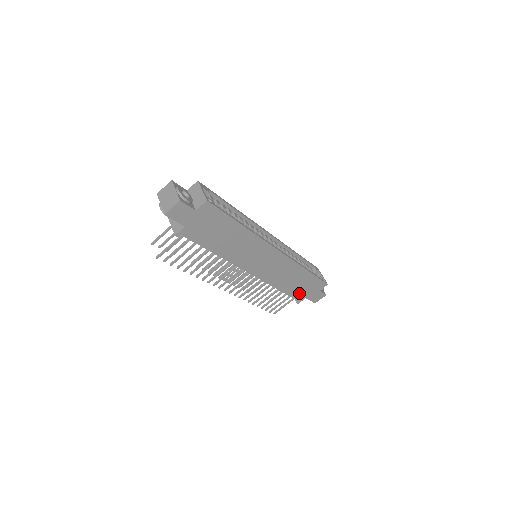
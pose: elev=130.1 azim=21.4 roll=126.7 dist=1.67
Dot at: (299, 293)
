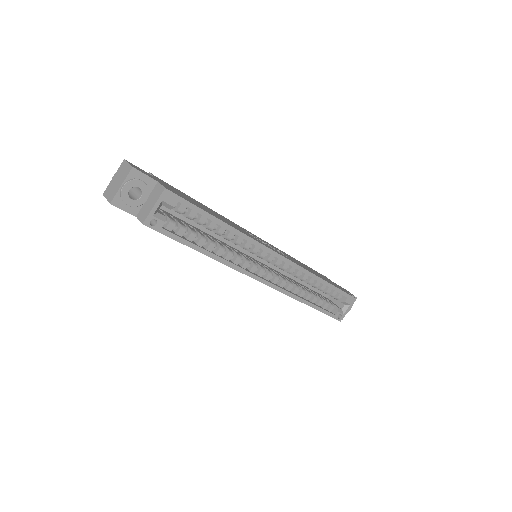
Dot at: occluded
